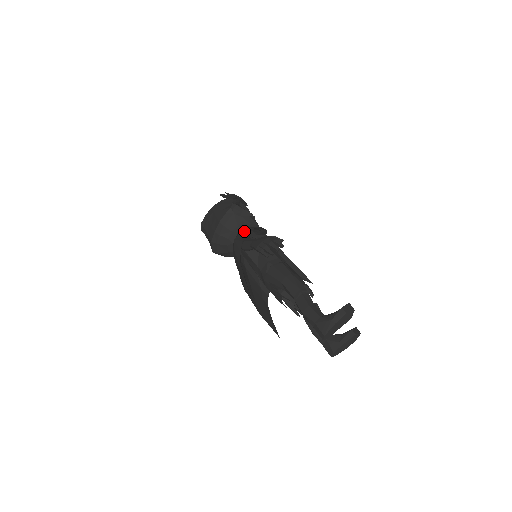
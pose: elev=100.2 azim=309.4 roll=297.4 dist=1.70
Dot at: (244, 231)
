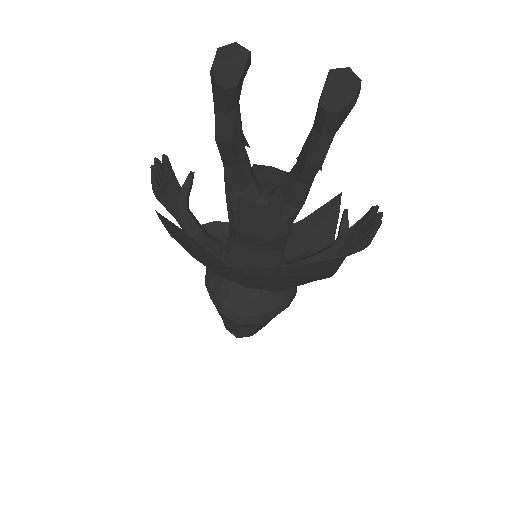
Dot at: occluded
